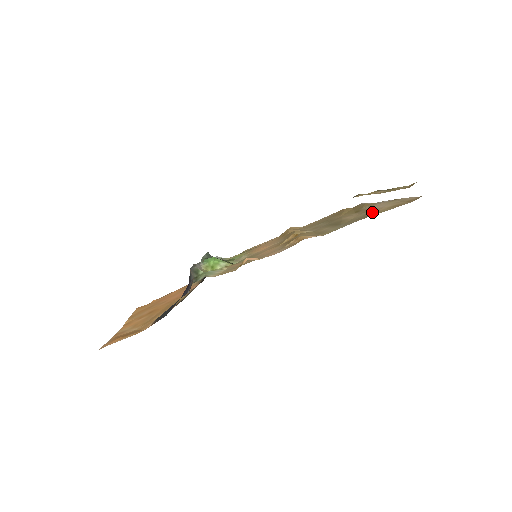
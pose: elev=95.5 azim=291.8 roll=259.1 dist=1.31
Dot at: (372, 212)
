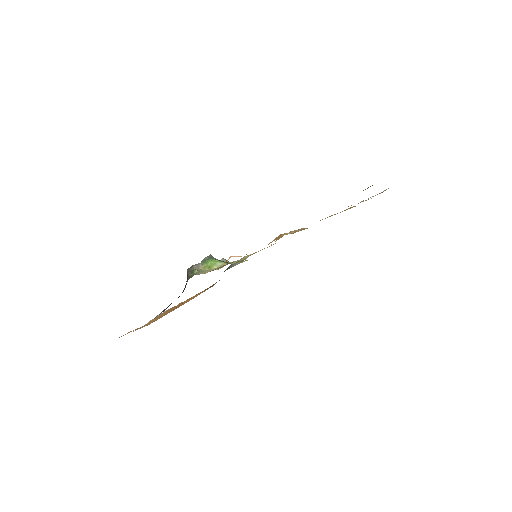
Dot at: occluded
